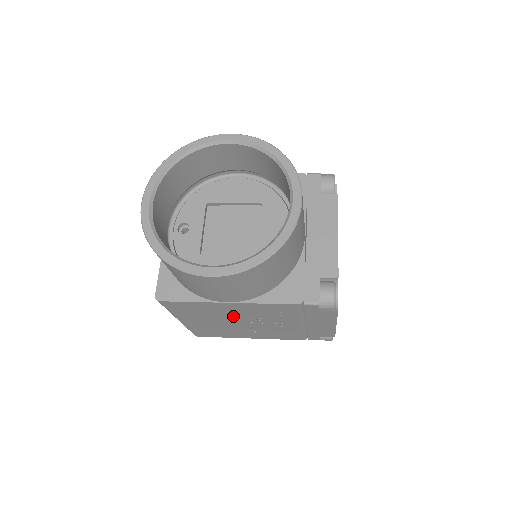
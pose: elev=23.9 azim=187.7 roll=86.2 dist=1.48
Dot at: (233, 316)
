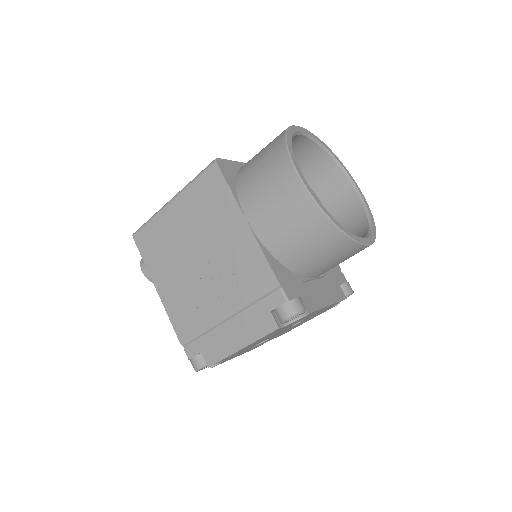
Dot at: (213, 242)
